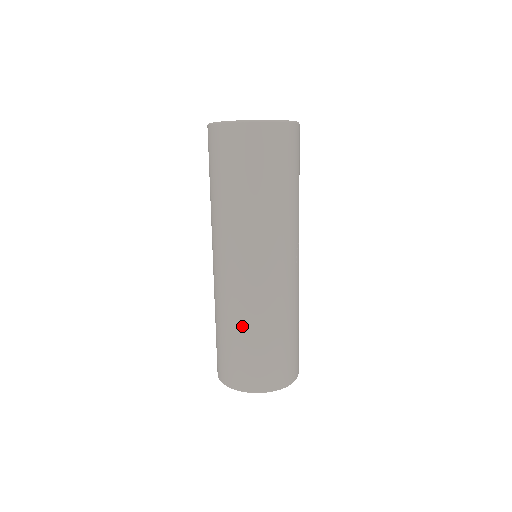
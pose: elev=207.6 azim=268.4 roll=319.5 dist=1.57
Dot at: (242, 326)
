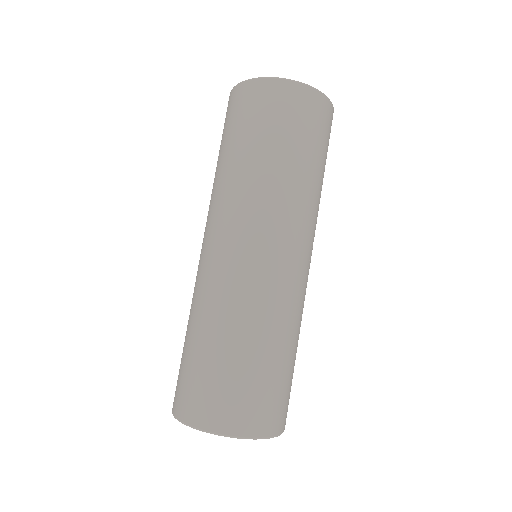
Dot at: (229, 330)
